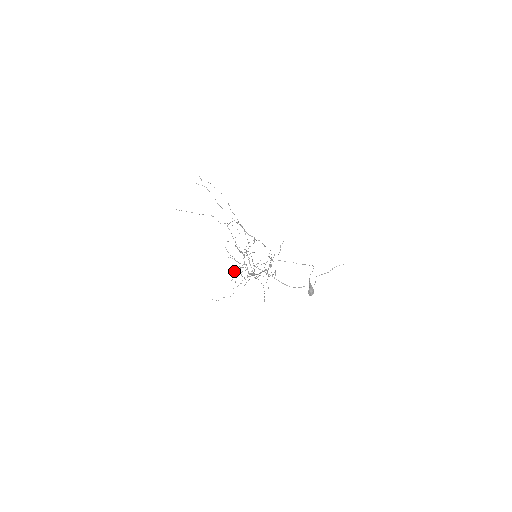
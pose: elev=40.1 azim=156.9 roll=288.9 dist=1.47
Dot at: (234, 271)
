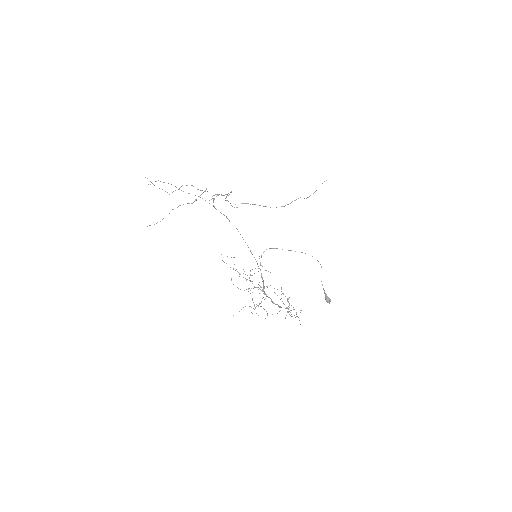
Dot at: occluded
